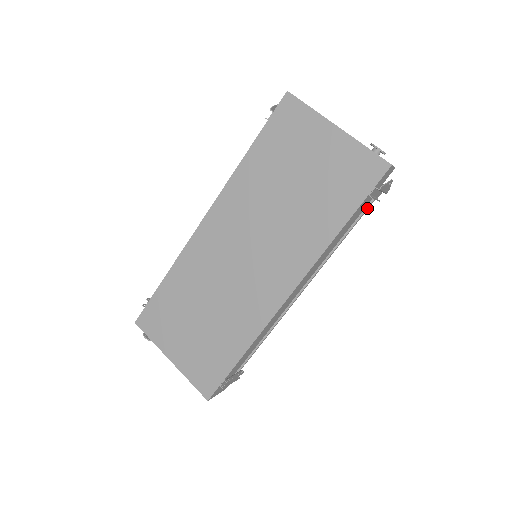
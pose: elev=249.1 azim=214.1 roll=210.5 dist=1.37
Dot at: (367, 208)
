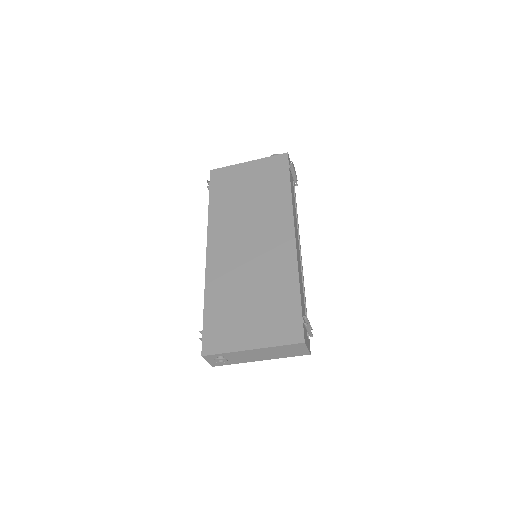
Dot at: (294, 191)
